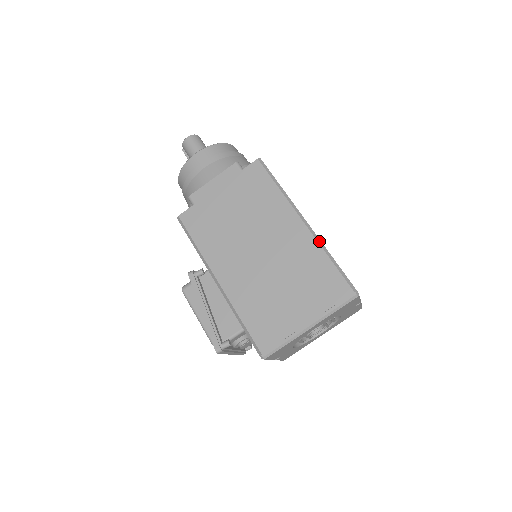
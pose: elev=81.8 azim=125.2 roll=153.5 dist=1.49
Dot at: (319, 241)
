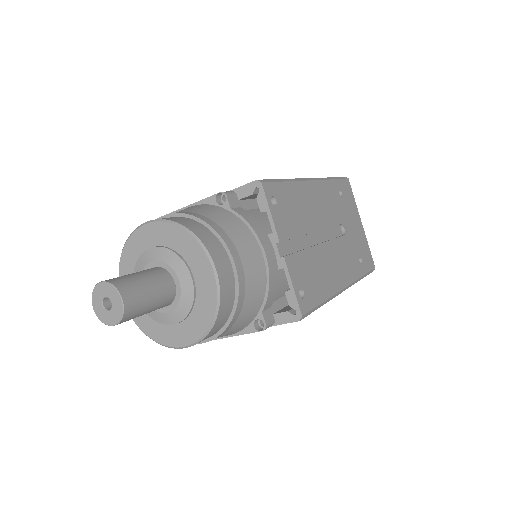
Dot at: (354, 283)
